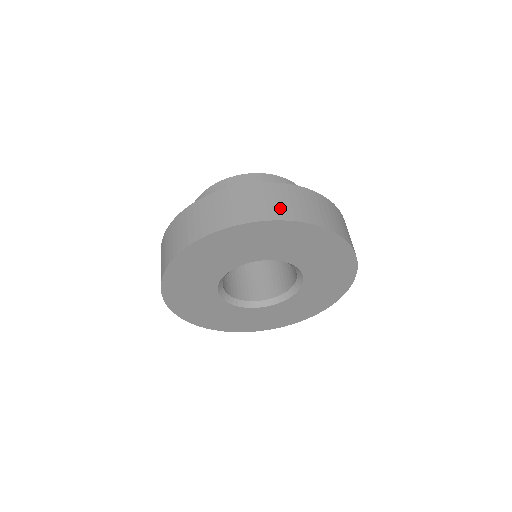
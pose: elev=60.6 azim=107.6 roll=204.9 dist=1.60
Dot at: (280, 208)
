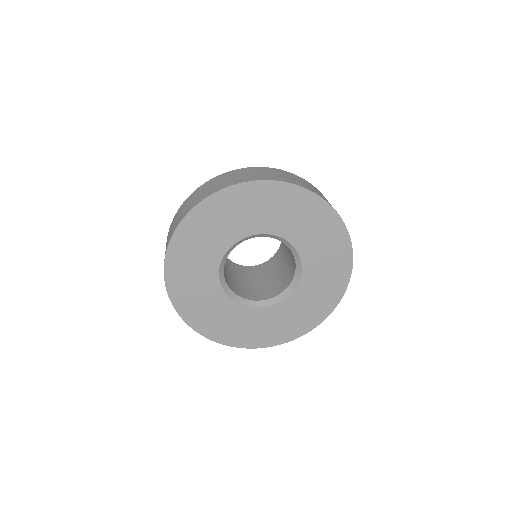
Dot at: (254, 176)
